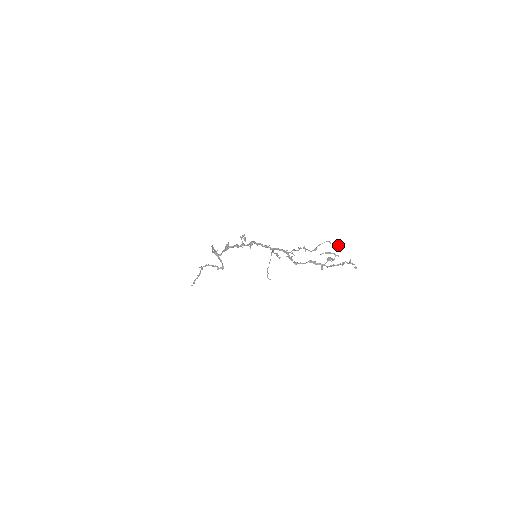
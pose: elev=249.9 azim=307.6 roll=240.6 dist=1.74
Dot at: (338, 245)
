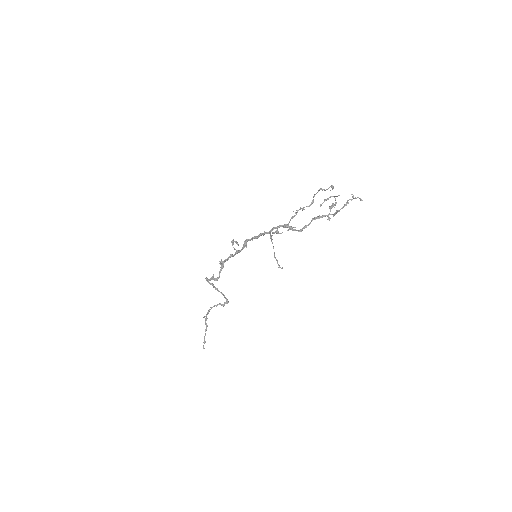
Dot at: (332, 187)
